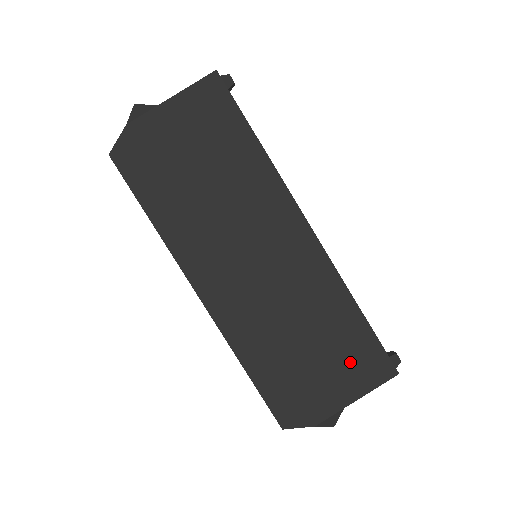
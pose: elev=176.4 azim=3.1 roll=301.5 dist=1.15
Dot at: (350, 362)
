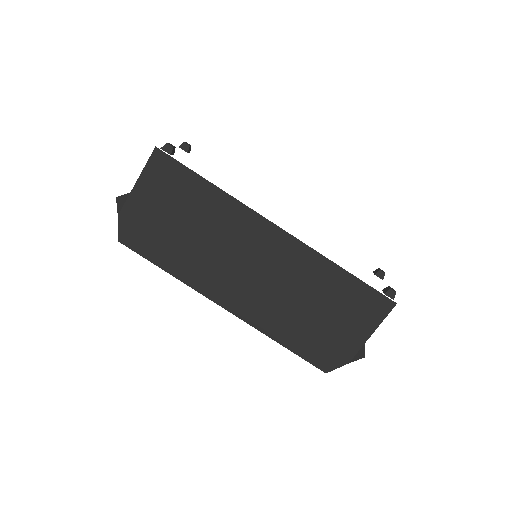
Dot at: (354, 310)
